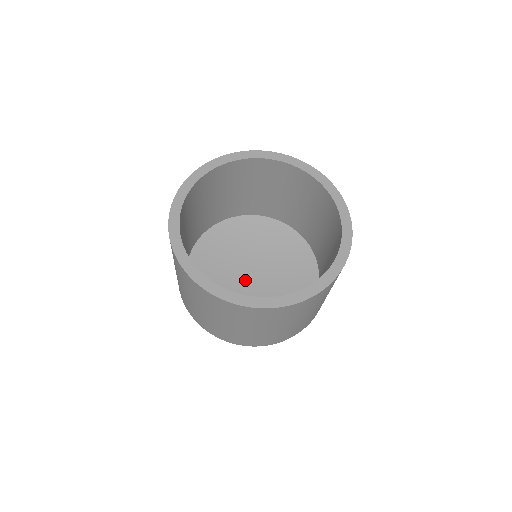
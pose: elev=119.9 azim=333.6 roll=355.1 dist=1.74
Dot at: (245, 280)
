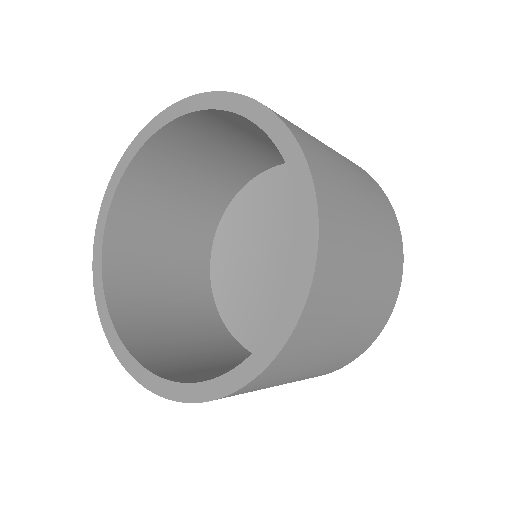
Dot at: occluded
